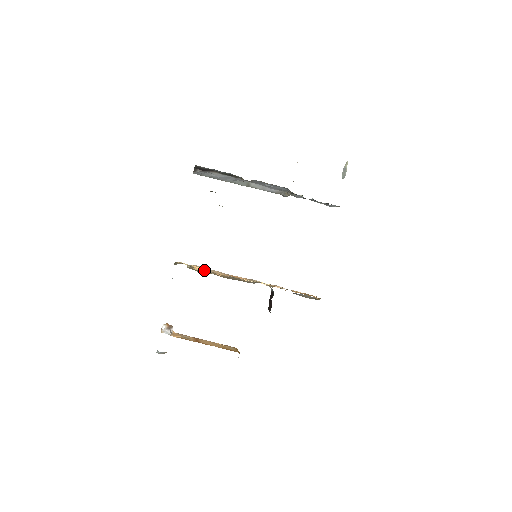
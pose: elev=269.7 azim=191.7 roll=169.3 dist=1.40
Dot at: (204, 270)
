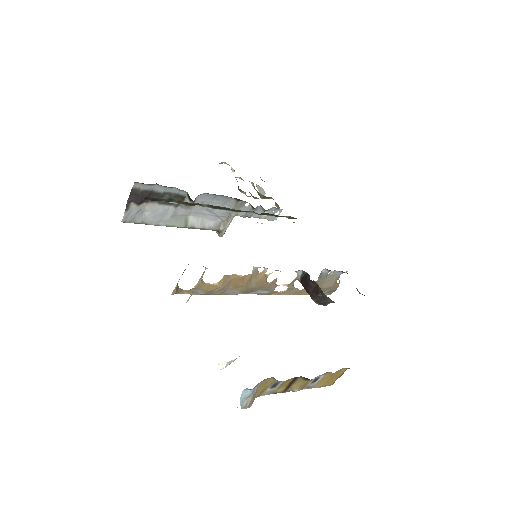
Dot at: (217, 282)
